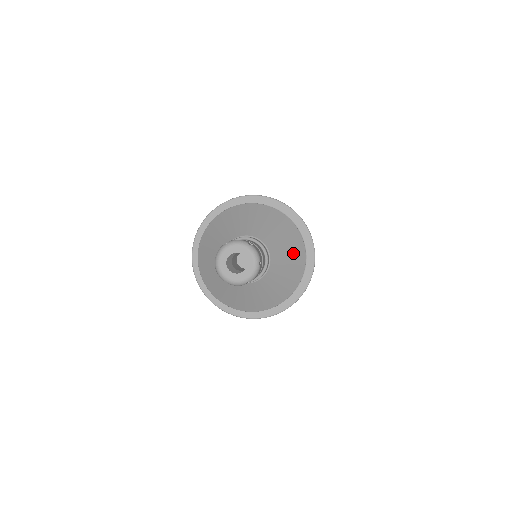
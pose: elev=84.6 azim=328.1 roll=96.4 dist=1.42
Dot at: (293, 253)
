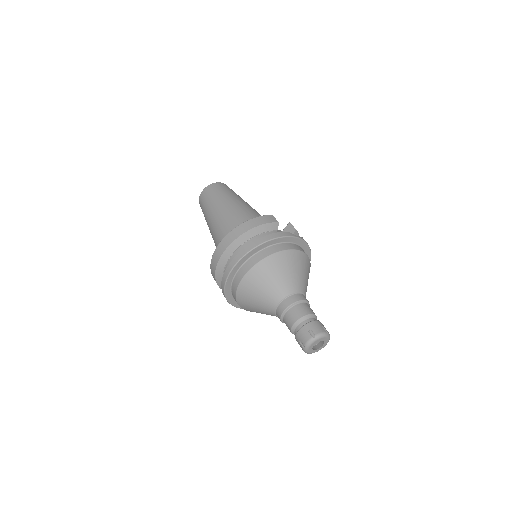
Dot at: occluded
